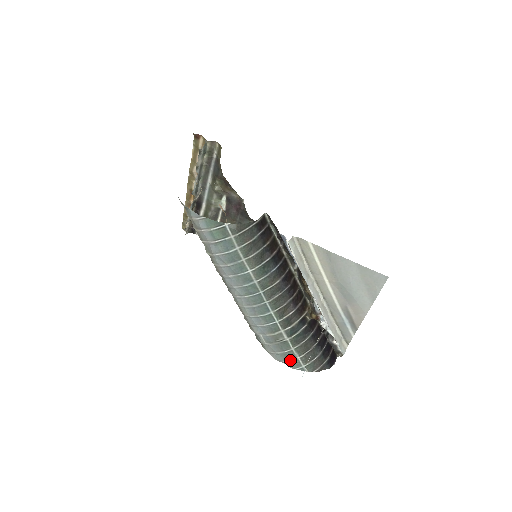
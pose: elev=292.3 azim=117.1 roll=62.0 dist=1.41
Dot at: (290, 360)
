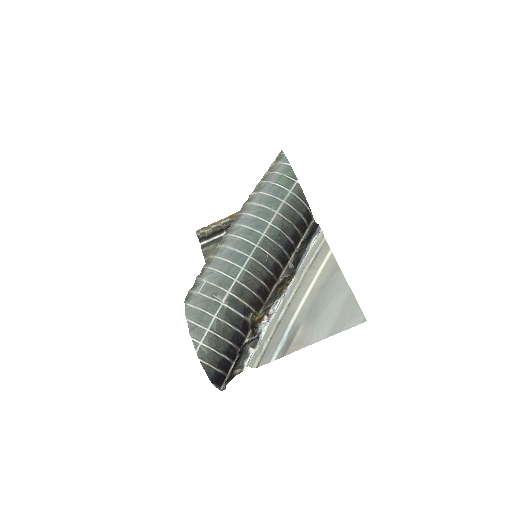
Dot at: (199, 324)
